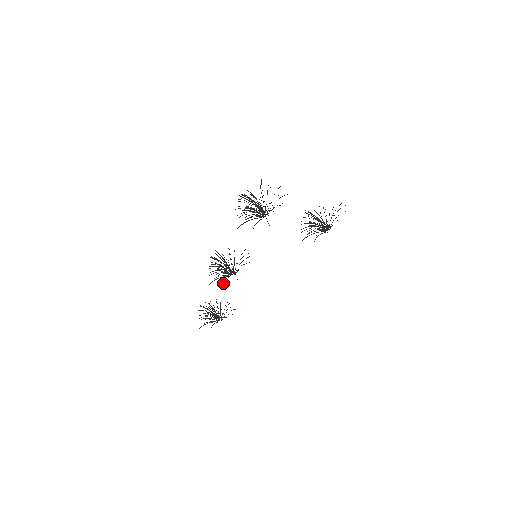
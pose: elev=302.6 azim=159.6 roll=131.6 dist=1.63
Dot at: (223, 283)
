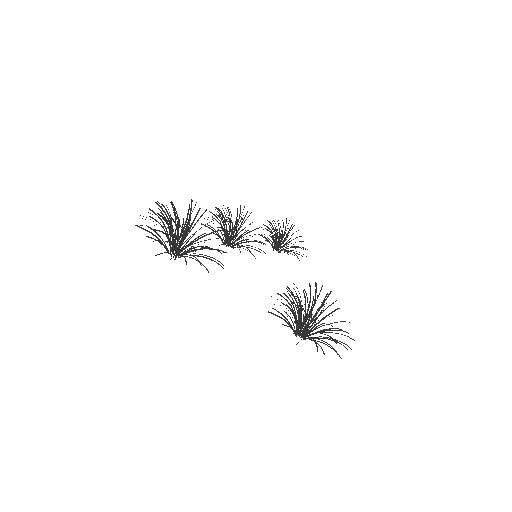
Dot at: occluded
